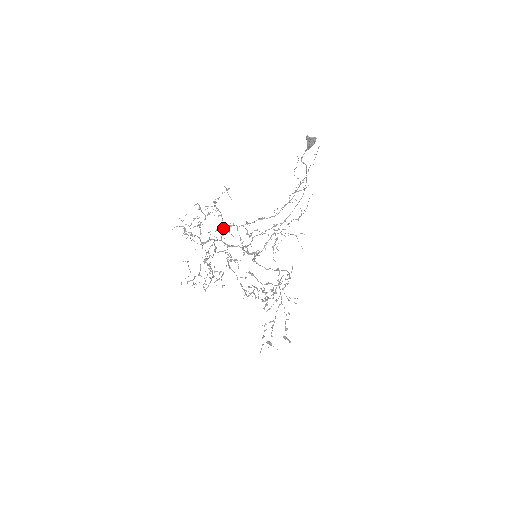
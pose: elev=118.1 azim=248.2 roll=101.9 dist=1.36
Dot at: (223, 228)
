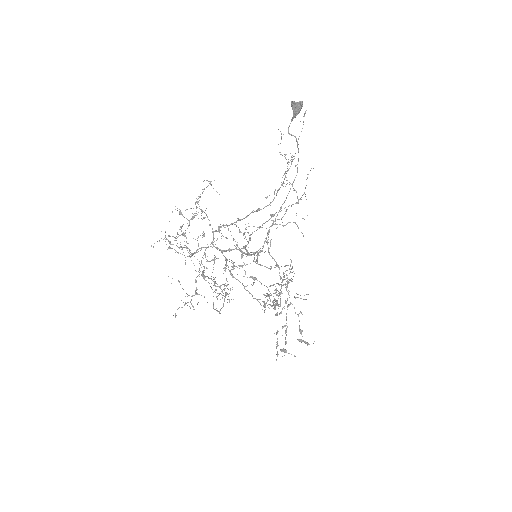
Dot at: (213, 231)
